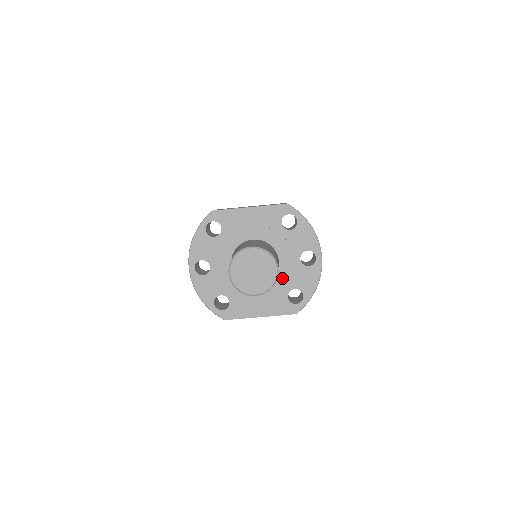
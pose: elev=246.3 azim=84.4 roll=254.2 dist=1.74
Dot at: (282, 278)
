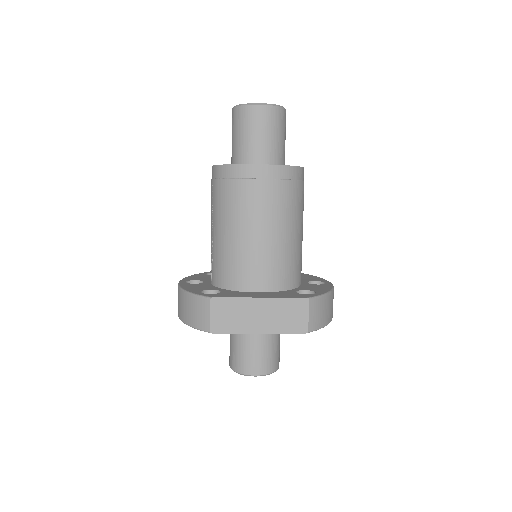
Dot at: occluded
